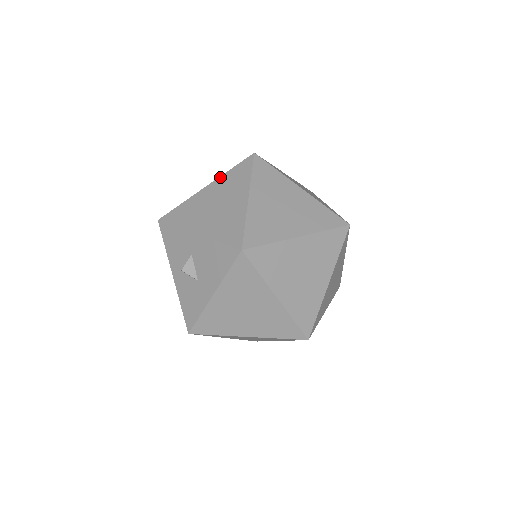
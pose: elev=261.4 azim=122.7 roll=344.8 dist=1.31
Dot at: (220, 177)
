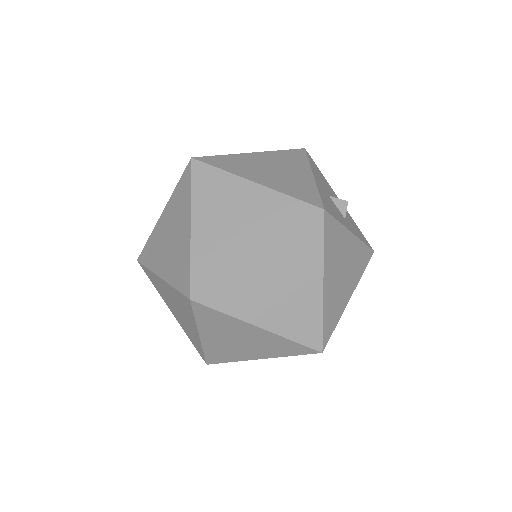
Dot at: (168, 285)
